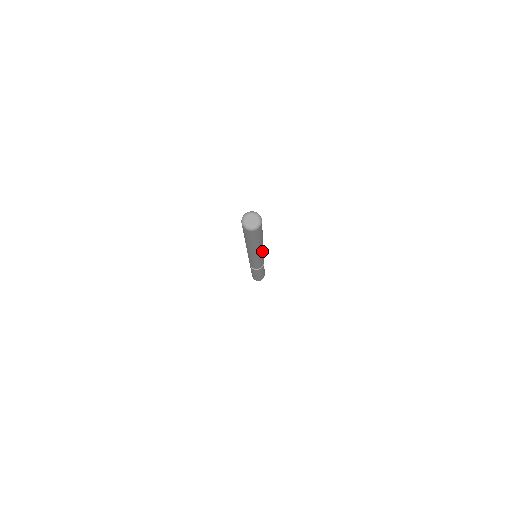
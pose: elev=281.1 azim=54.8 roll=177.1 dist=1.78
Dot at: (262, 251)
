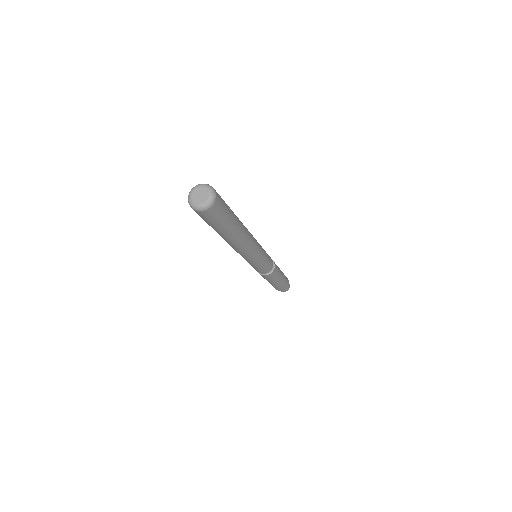
Dot at: (254, 242)
